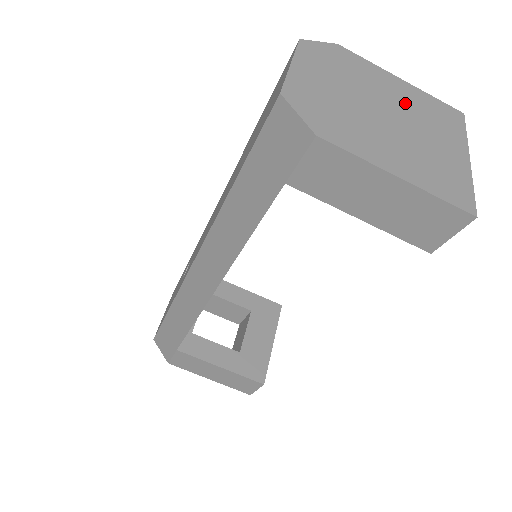
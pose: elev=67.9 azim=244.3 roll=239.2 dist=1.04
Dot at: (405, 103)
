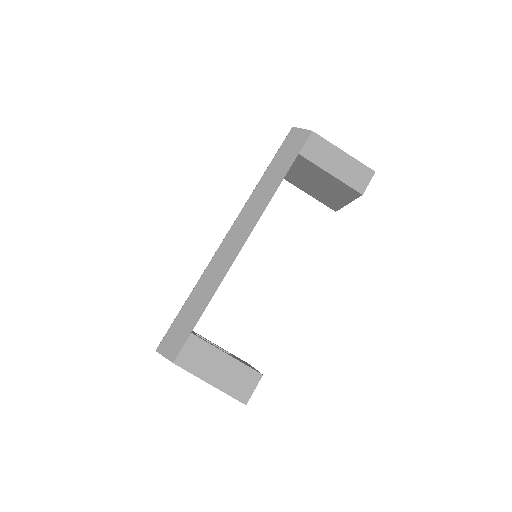
Dot at: occluded
